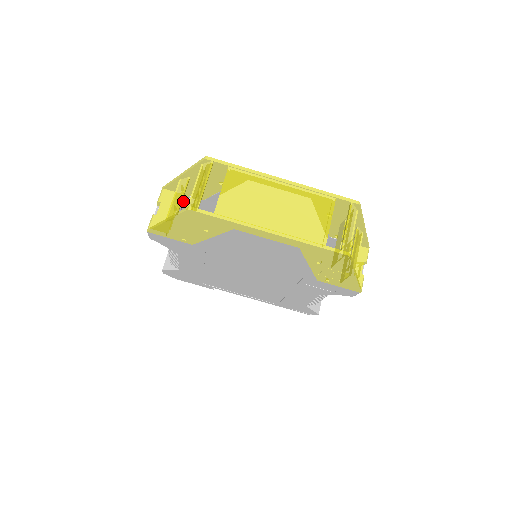
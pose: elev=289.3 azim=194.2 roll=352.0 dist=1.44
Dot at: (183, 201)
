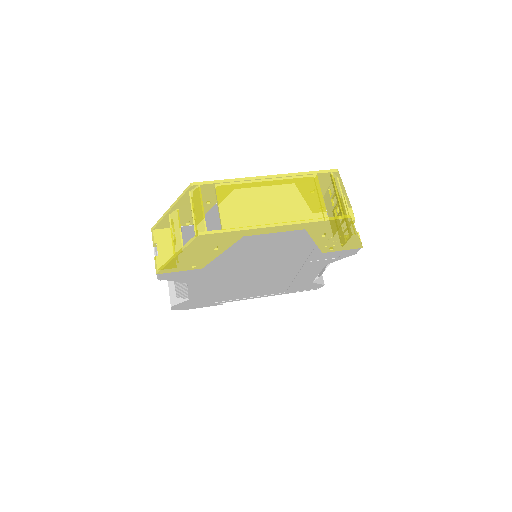
Dot at: occluded
